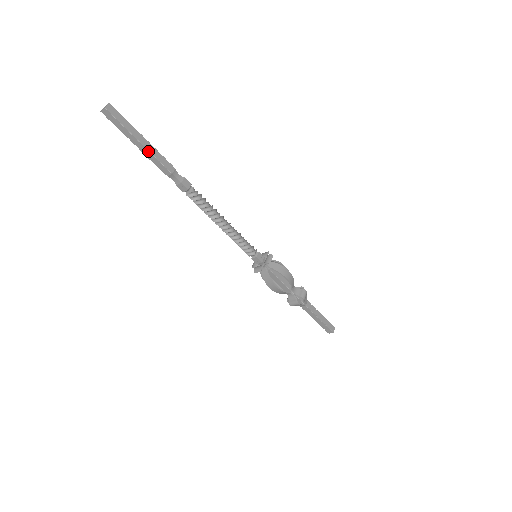
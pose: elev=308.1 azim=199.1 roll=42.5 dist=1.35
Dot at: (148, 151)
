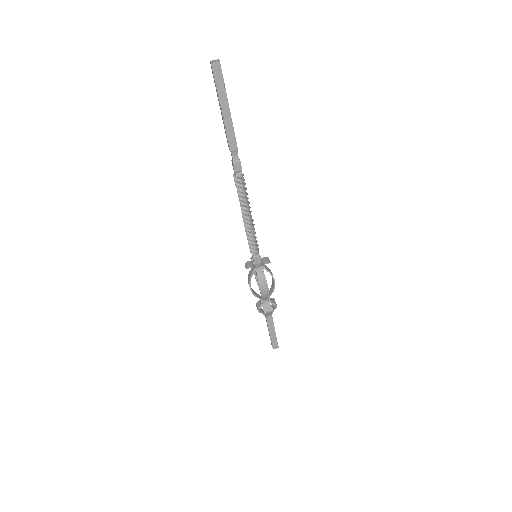
Dot at: (223, 121)
